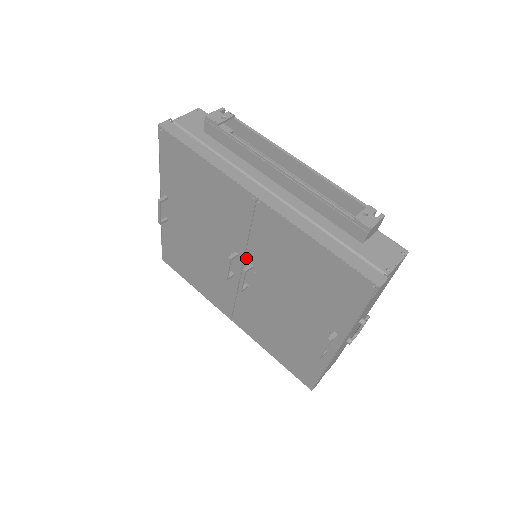
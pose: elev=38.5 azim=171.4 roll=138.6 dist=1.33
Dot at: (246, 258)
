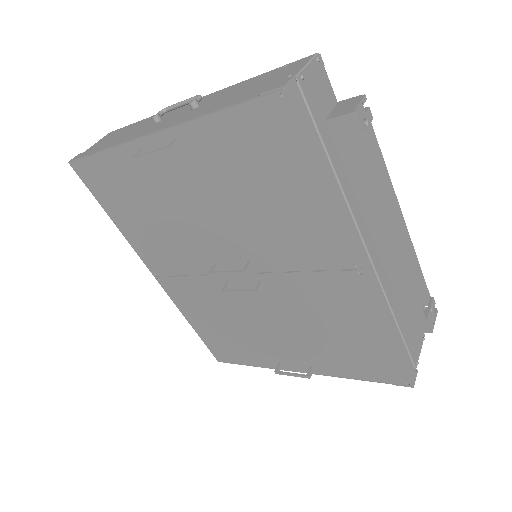
Dot at: (262, 275)
